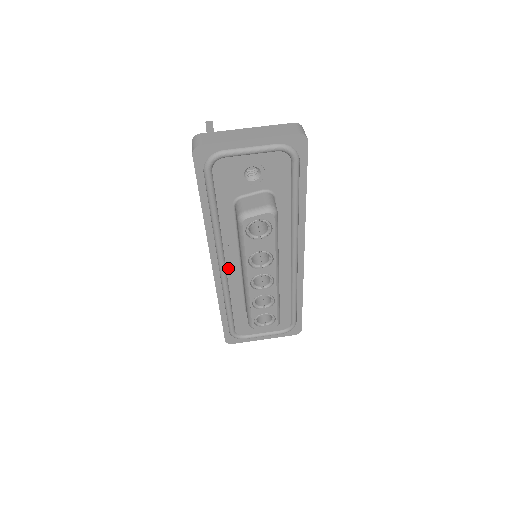
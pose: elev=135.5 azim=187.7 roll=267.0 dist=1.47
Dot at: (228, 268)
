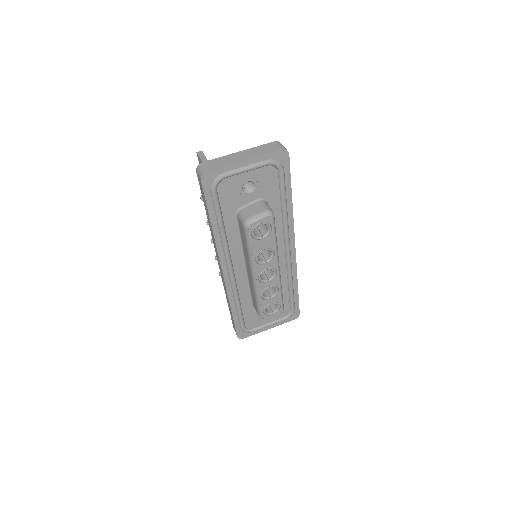
Dot at: (235, 270)
